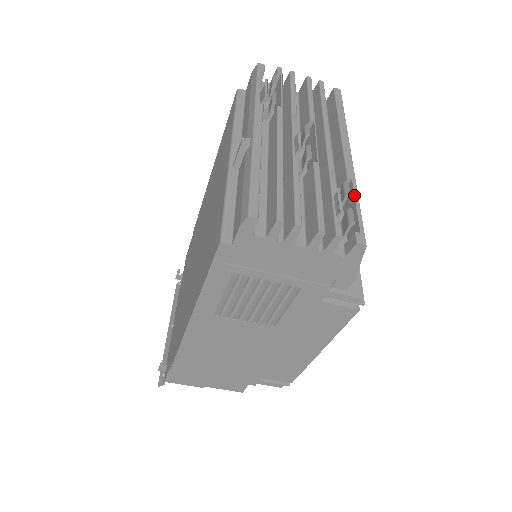
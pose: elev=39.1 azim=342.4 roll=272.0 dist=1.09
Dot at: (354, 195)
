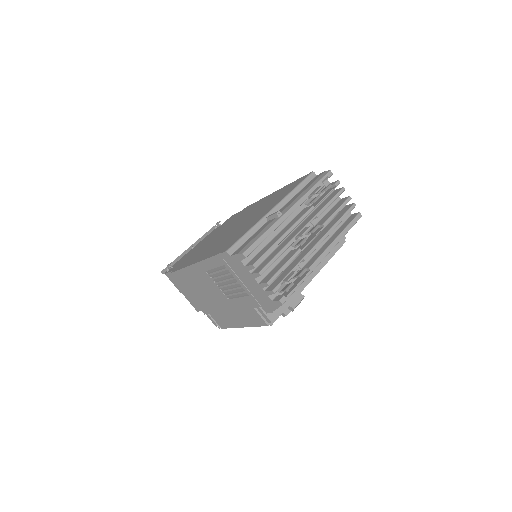
Dot at: (303, 278)
